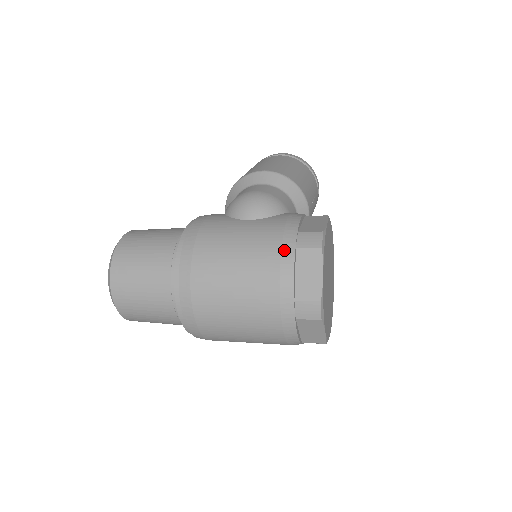
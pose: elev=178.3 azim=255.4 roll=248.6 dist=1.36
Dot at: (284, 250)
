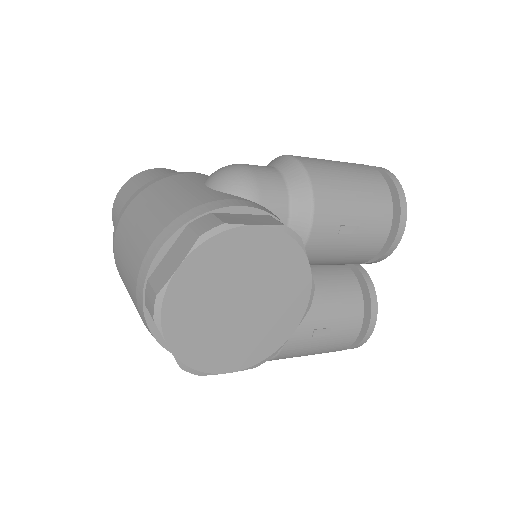
Dot at: (176, 220)
